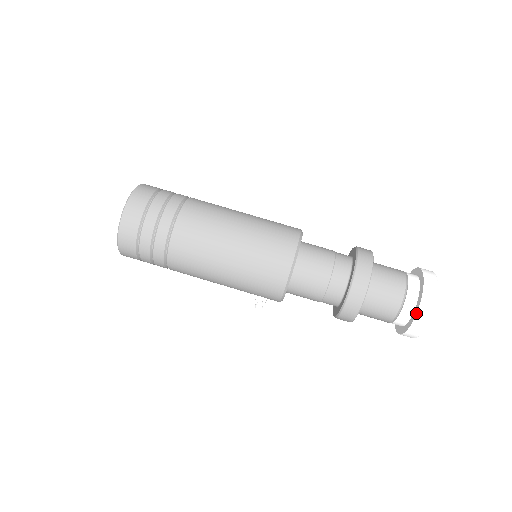
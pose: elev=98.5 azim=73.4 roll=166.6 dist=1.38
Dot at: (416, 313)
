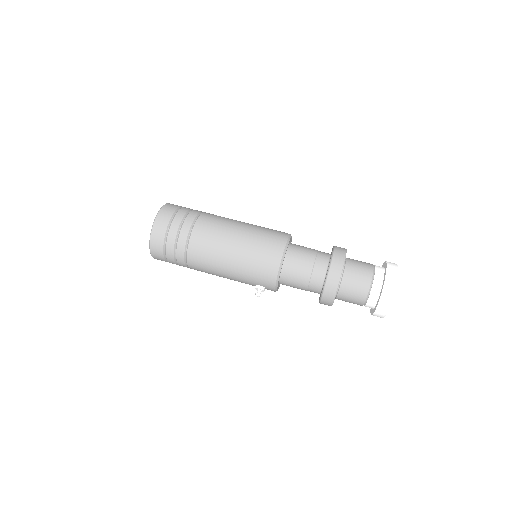
Dot at: (381, 291)
